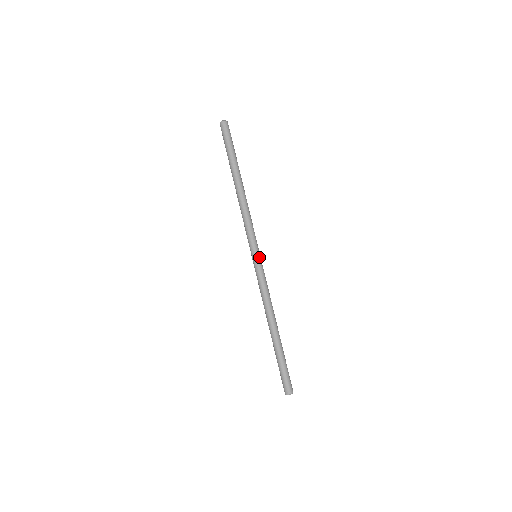
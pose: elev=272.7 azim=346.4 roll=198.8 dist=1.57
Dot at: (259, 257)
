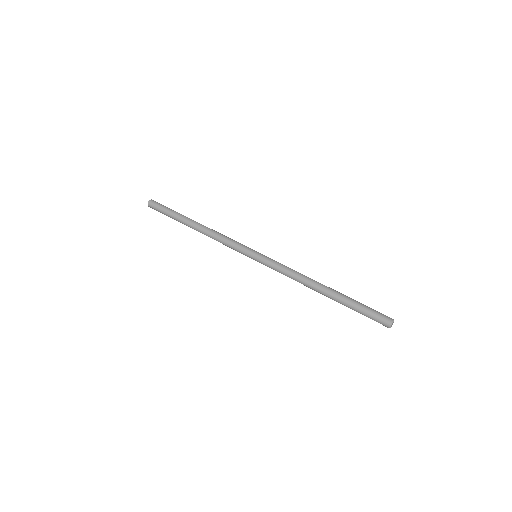
Dot at: (257, 254)
